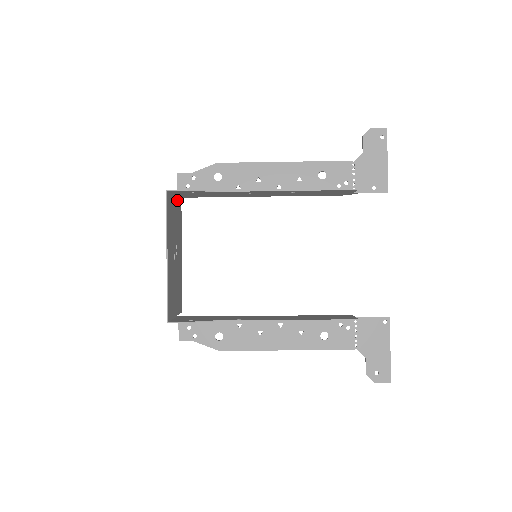
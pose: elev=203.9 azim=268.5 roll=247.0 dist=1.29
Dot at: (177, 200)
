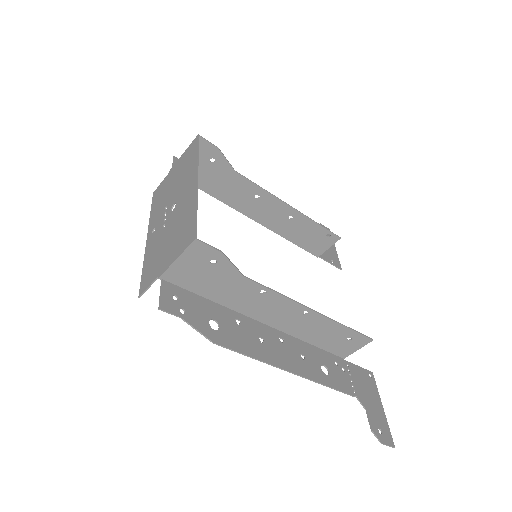
Dot at: (167, 177)
